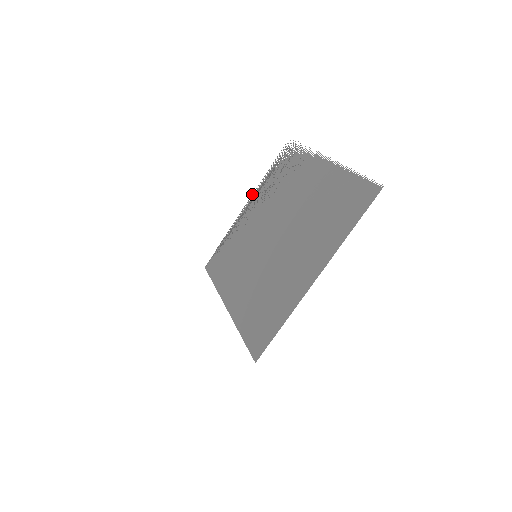
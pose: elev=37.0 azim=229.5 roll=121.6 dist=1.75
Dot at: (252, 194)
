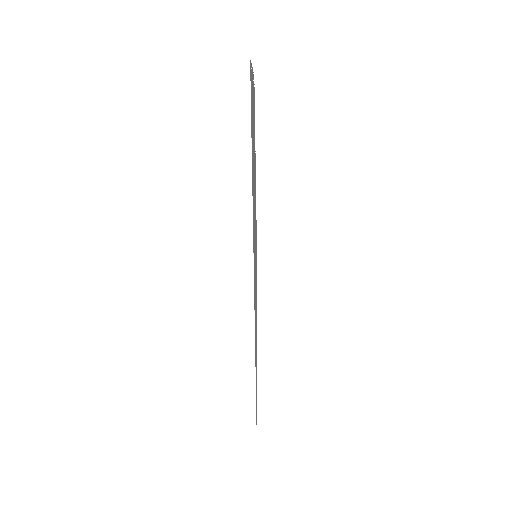
Dot at: occluded
